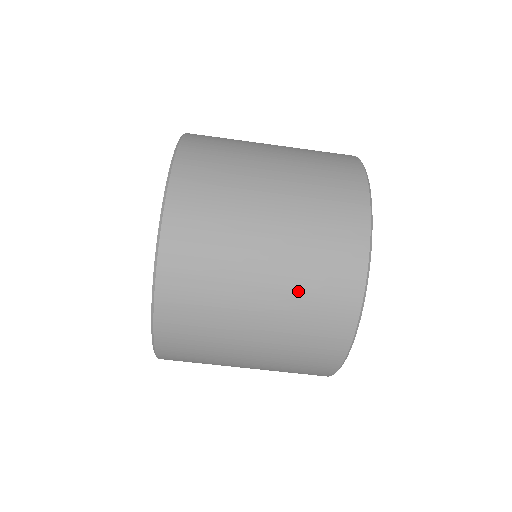
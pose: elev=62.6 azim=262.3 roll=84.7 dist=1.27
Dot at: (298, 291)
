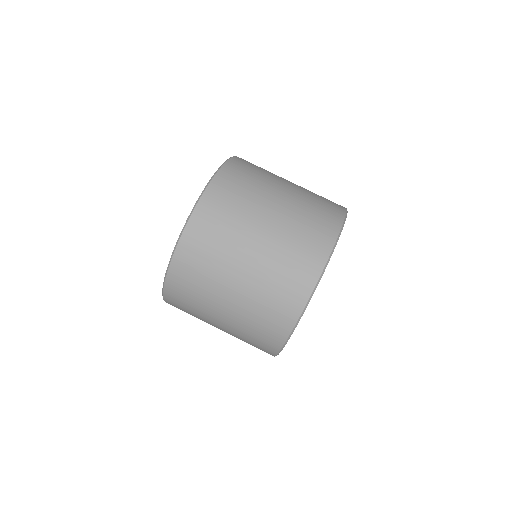
Dot at: (258, 299)
